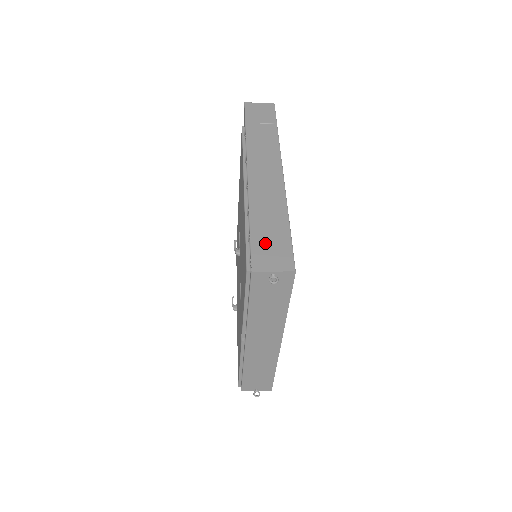
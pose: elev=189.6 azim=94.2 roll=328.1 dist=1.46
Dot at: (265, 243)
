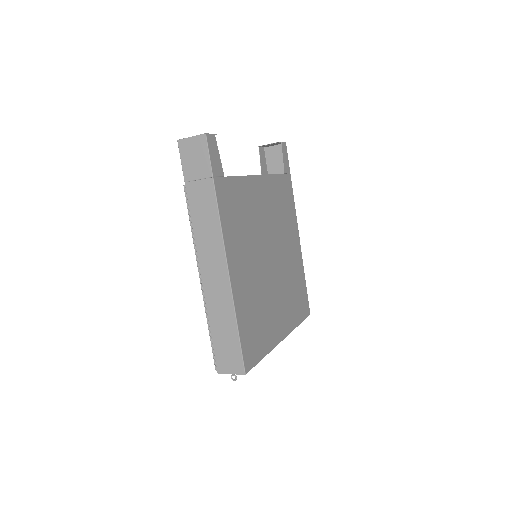
Dot at: (222, 348)
